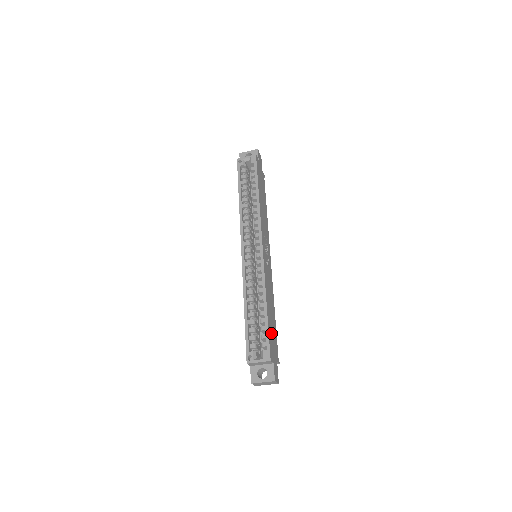
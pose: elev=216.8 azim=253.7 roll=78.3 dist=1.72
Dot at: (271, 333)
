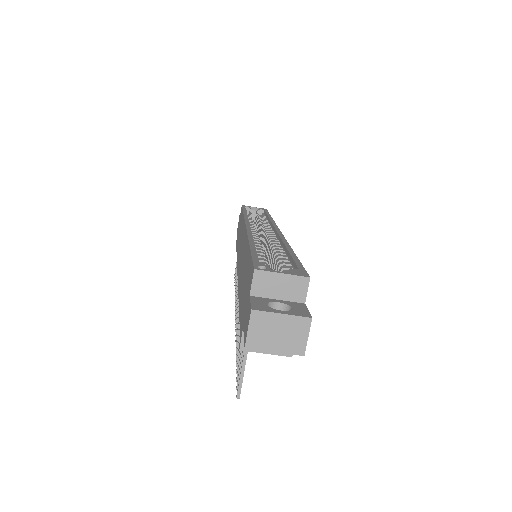
Dot at: occluded
